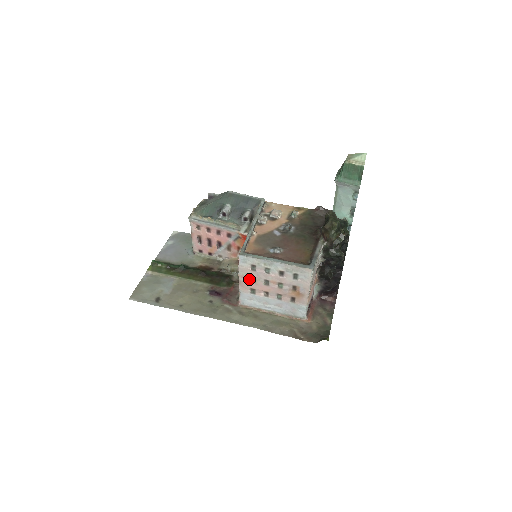
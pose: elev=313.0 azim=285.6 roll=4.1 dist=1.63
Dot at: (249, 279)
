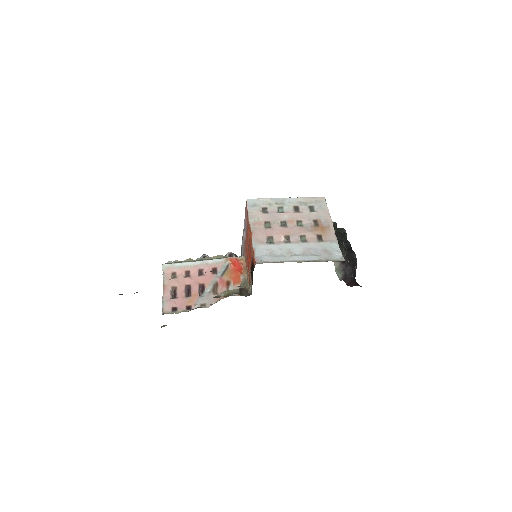
Dot at: (262, 226)
